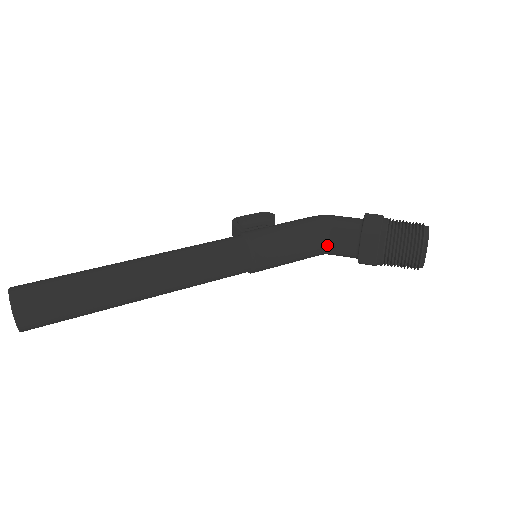
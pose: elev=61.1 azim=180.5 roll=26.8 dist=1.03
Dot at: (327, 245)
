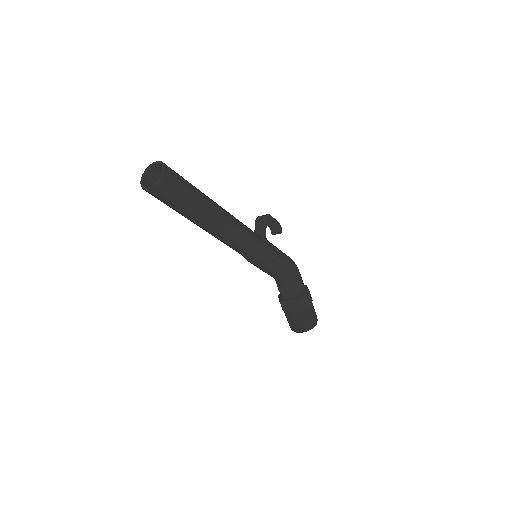
Dot at: (281, 281)
